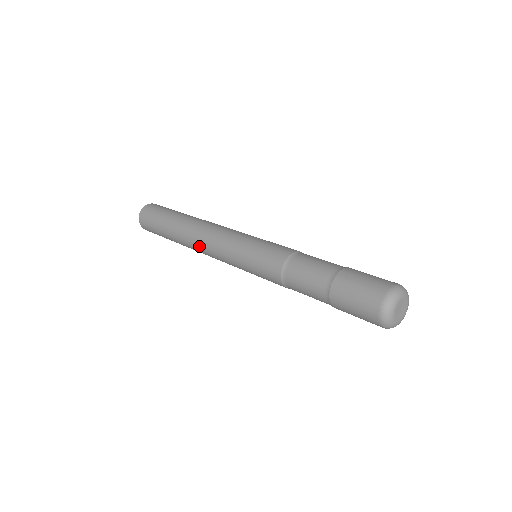
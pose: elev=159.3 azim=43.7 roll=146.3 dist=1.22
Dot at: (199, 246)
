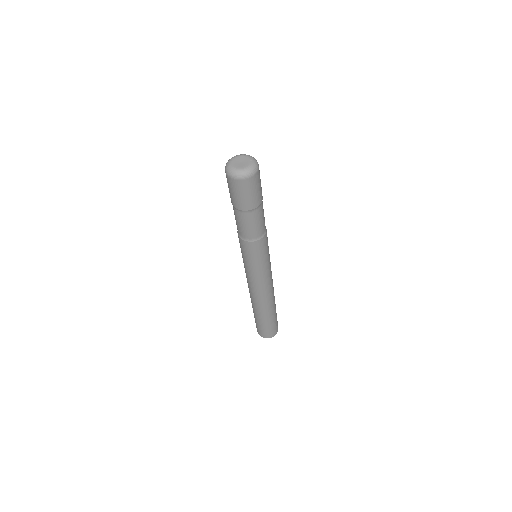
Dot at: (256, 296)
